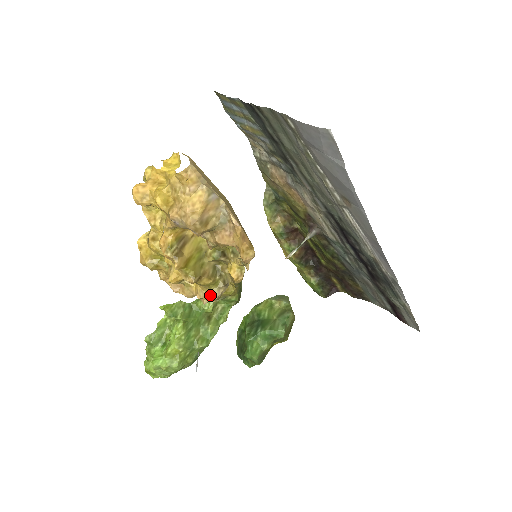
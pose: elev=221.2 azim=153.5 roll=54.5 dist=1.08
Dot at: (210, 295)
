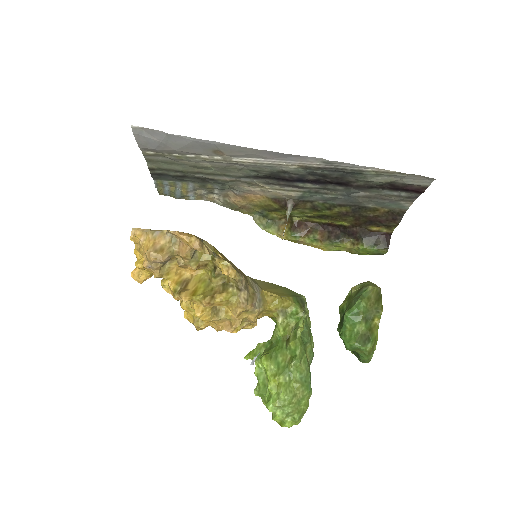
Dot at: (238, 307)
